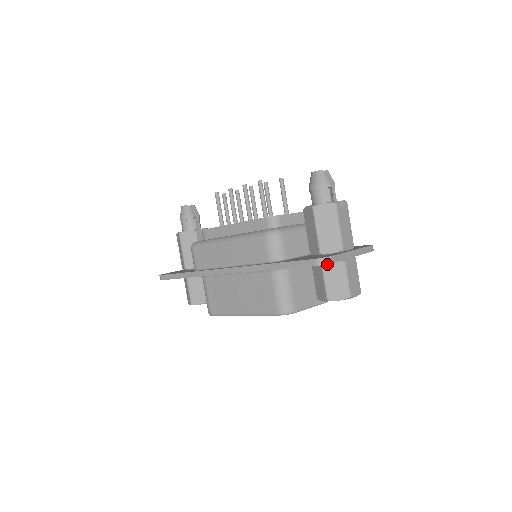
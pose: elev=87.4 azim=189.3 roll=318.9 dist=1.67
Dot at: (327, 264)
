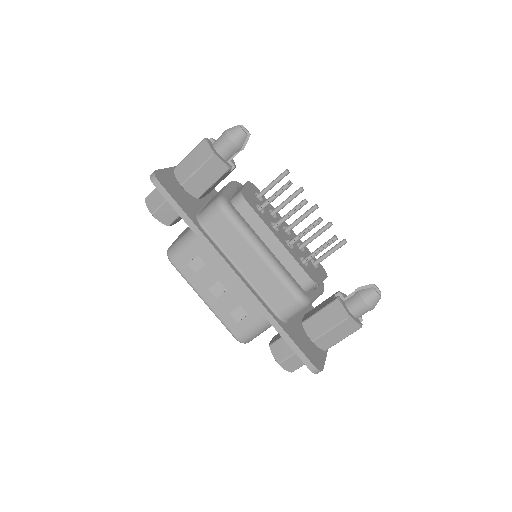
Dot at: occluded
